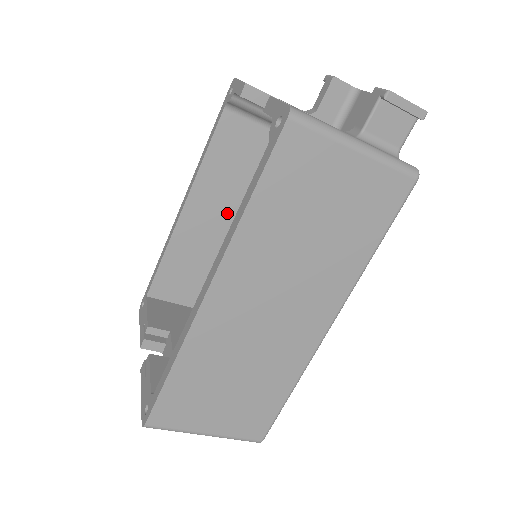
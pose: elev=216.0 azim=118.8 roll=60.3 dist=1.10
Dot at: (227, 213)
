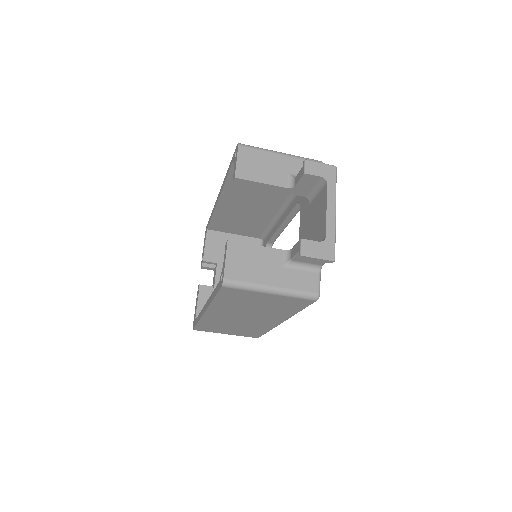
Dot at: (250, 202)
